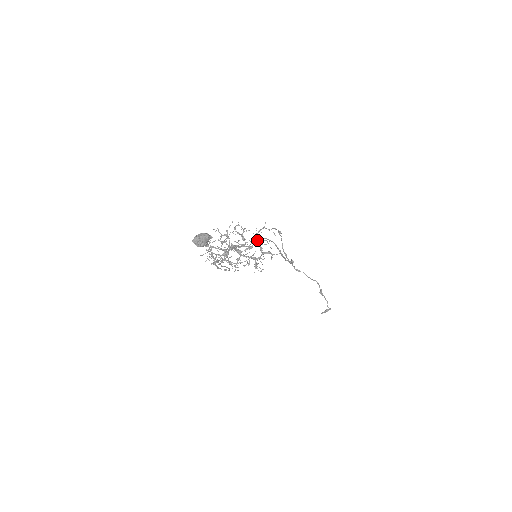
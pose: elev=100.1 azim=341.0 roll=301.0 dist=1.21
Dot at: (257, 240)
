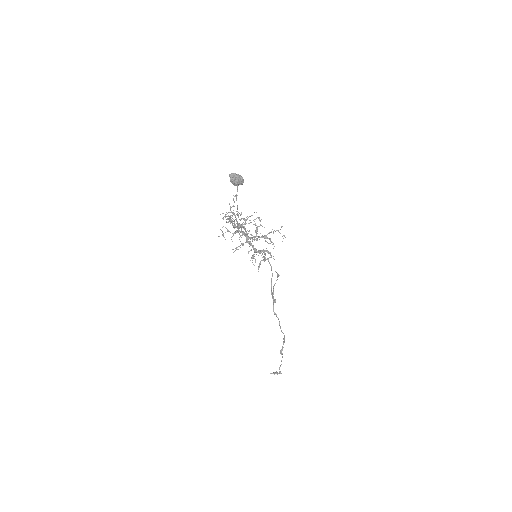
Dot at: (266, 238)
